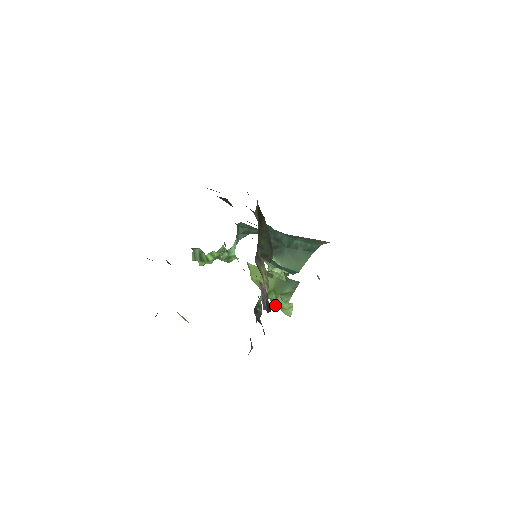
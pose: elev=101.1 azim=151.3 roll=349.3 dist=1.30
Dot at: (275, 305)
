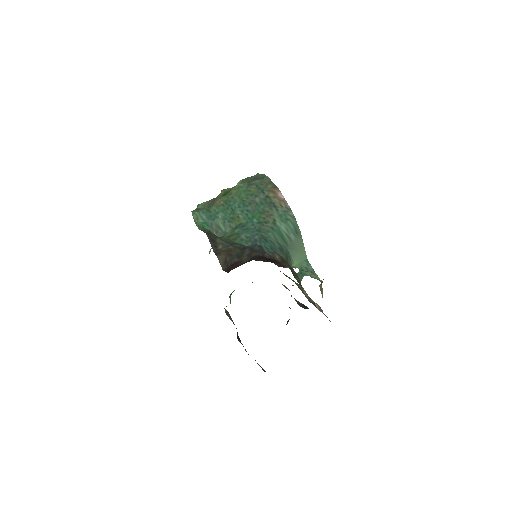
Dot at: occluded
